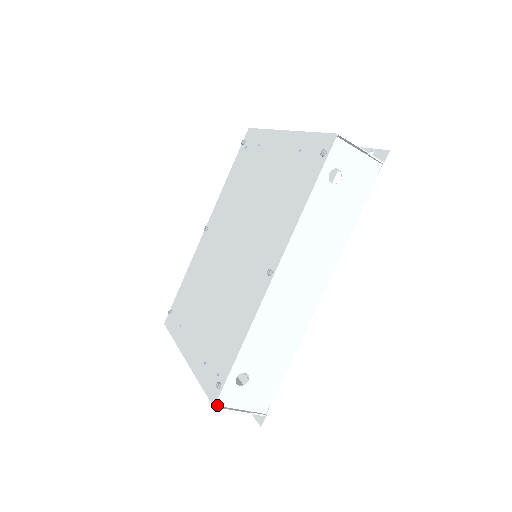
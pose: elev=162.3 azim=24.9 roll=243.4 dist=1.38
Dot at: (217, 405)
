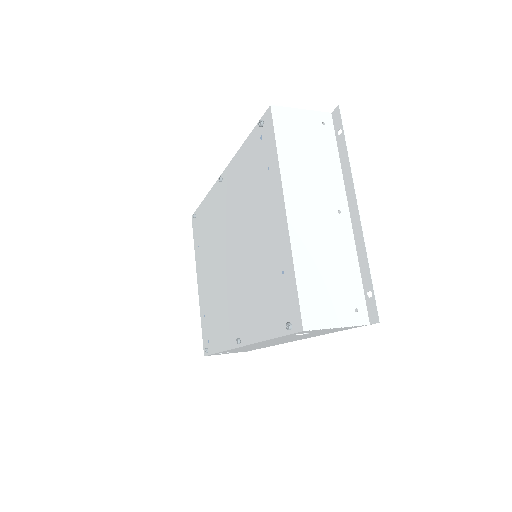
Dot at: occluded
